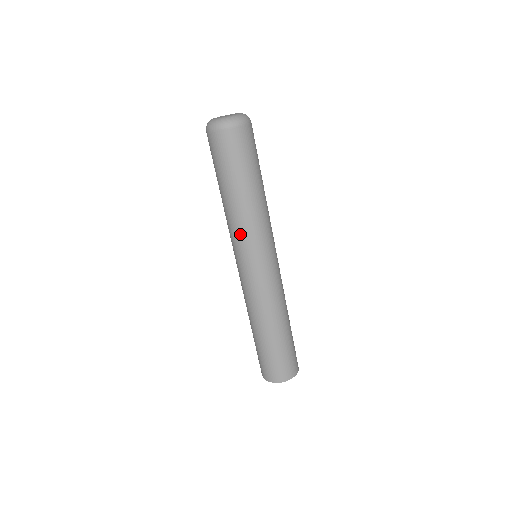
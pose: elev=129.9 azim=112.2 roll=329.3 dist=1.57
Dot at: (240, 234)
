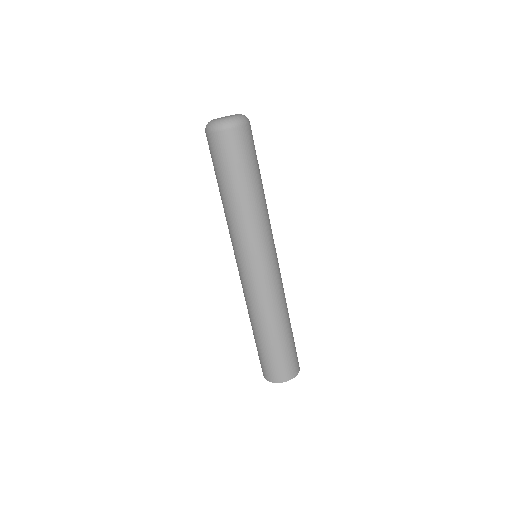
Dot at: (253, 232)
